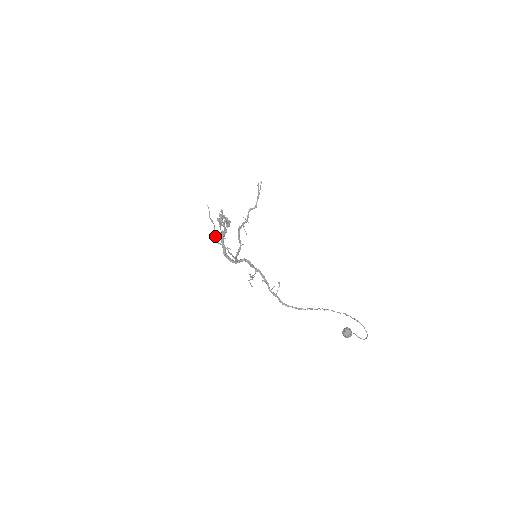
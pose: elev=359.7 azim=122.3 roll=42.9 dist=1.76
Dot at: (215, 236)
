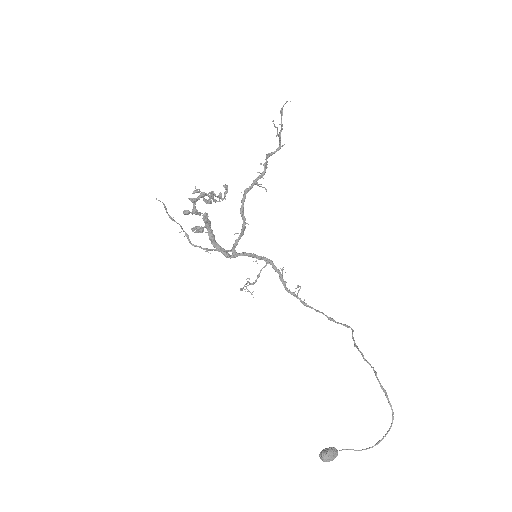
Dot at: (185, 234)
